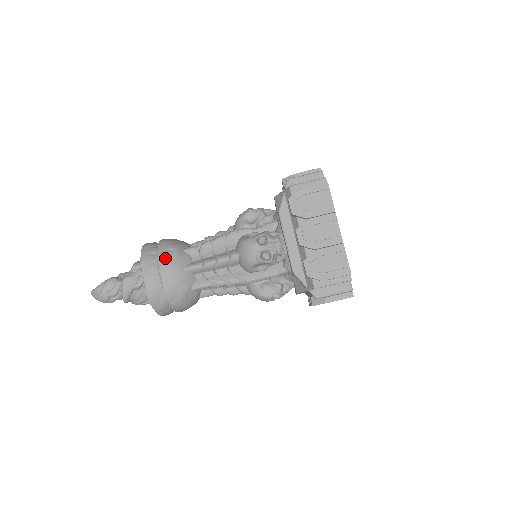
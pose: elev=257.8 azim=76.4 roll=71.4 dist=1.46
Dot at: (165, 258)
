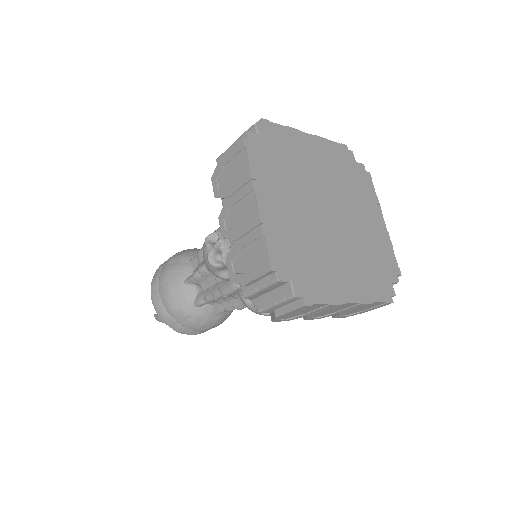
Dot at: (193, 326)
